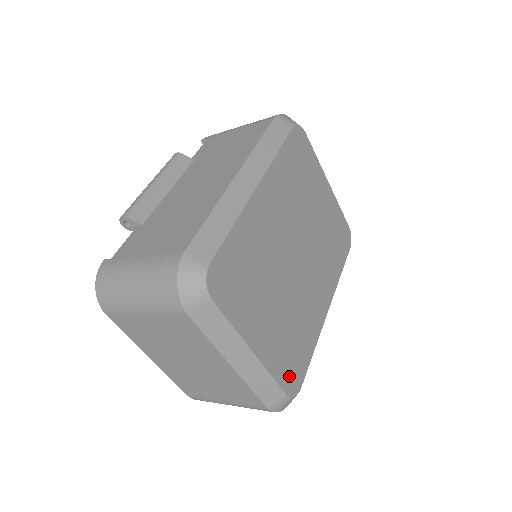
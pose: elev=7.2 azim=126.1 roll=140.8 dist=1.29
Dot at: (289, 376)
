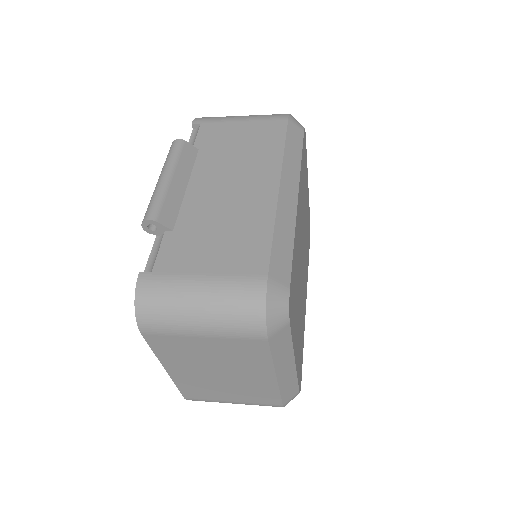
Dot at: (300, 374)
